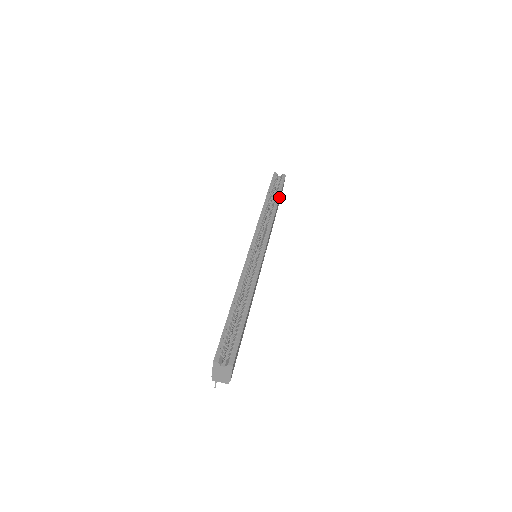
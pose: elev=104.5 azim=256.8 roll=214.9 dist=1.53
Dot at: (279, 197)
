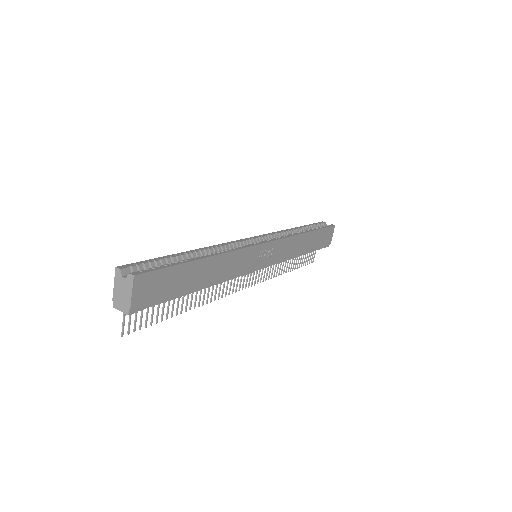
Dot at: (314, 230)
